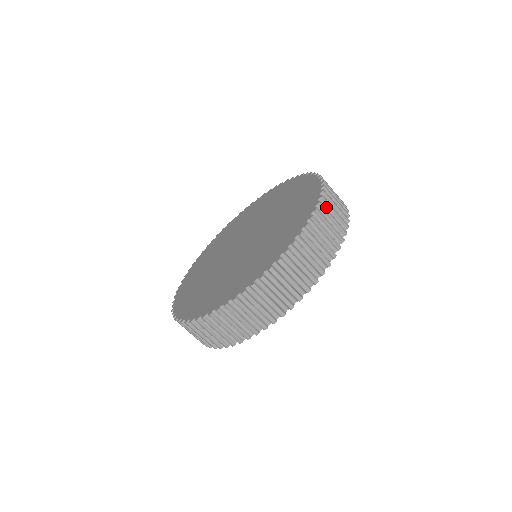
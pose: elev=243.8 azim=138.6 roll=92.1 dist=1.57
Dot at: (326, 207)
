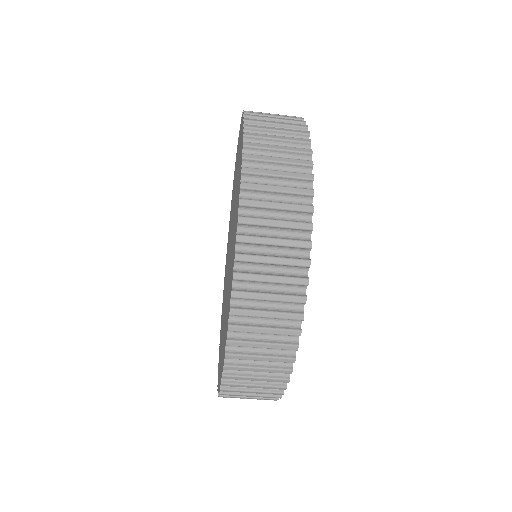
Dot at: (248, 316)
